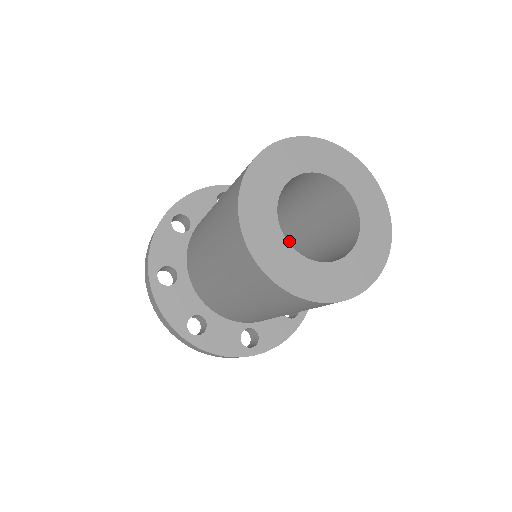
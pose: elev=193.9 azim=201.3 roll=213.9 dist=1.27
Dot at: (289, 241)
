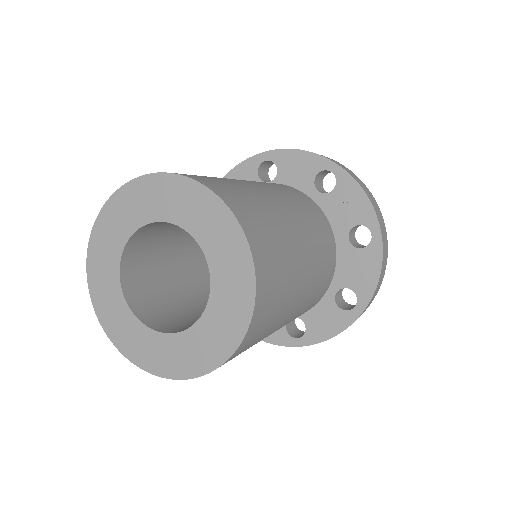
Dot at: occluded
